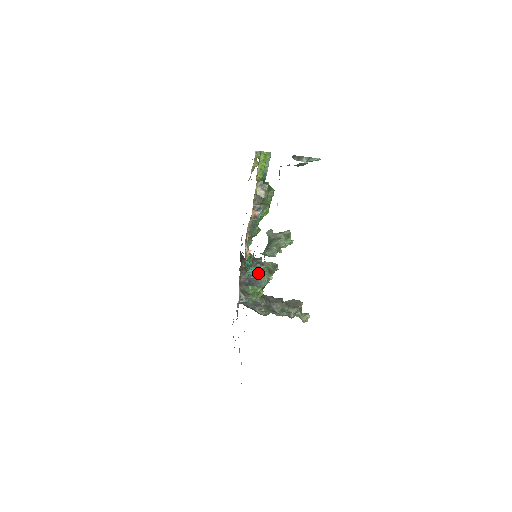
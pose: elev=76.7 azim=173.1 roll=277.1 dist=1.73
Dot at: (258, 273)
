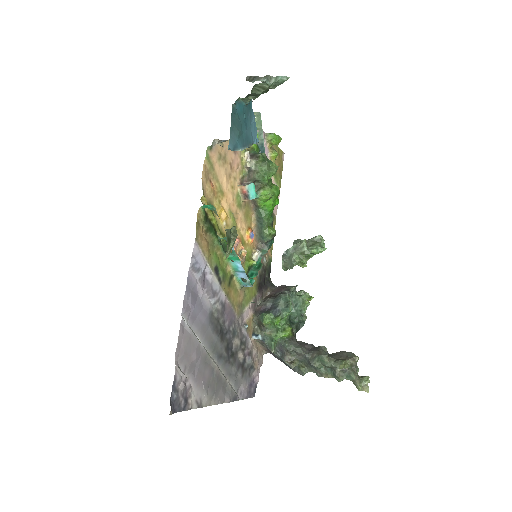
Dot at: (279, 297)
